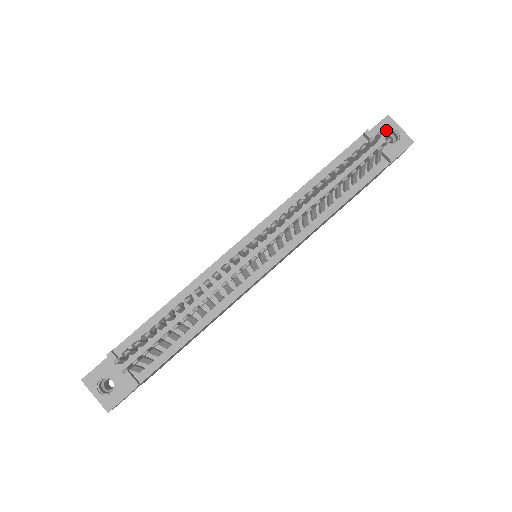
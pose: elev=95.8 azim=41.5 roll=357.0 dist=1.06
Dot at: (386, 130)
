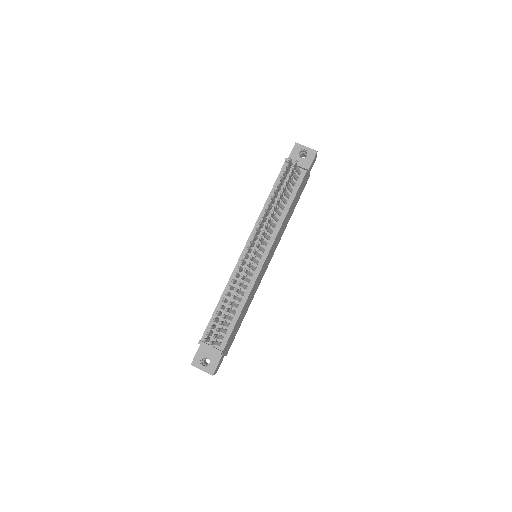
Dot at: (298, 152)
